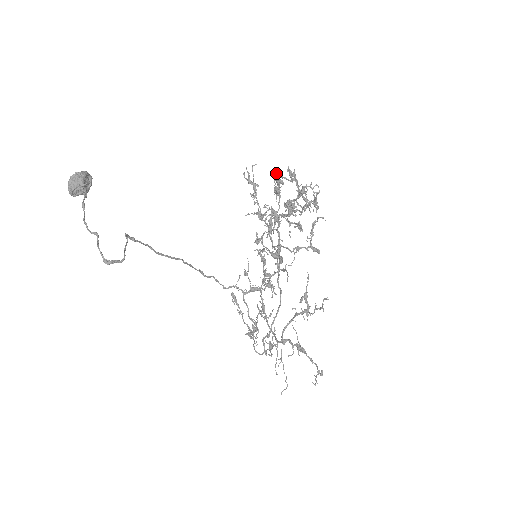
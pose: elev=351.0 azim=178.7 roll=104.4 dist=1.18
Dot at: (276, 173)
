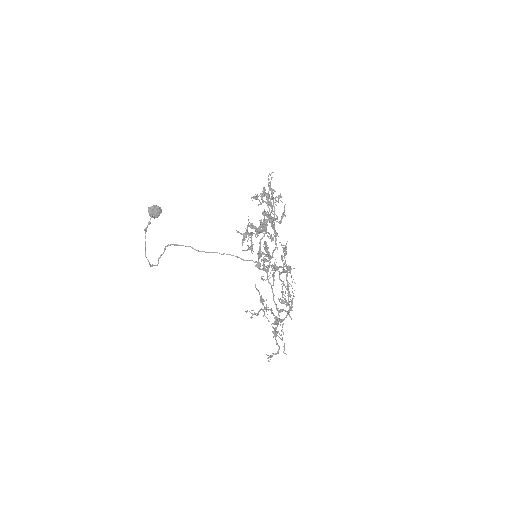
Dot at: (264, 190)
